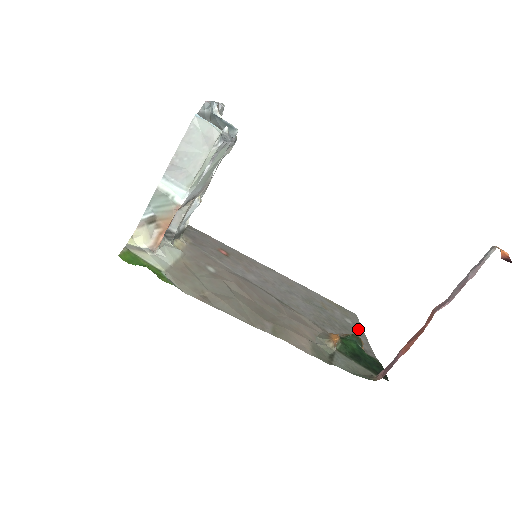
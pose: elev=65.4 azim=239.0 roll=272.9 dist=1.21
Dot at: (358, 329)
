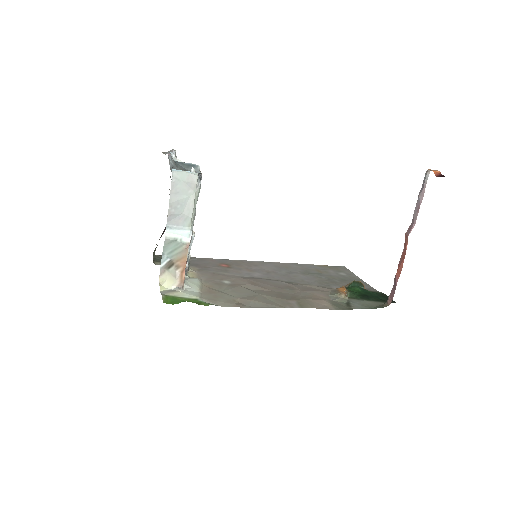
Dot at: (353, 277)
